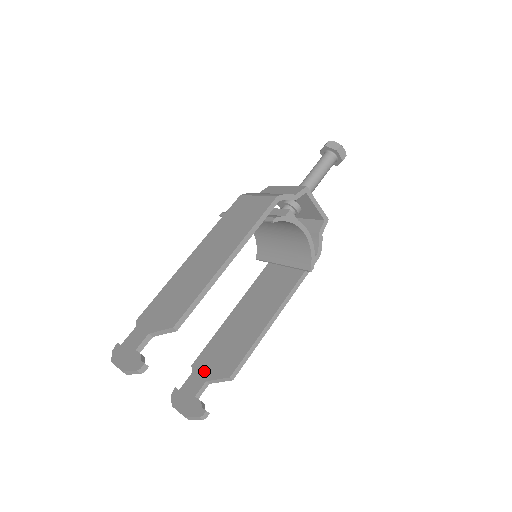
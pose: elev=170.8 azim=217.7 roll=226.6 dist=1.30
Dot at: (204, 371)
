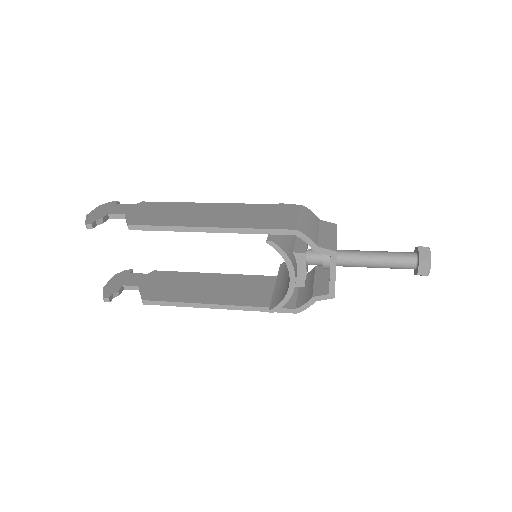
Dot at: (149, 281)
